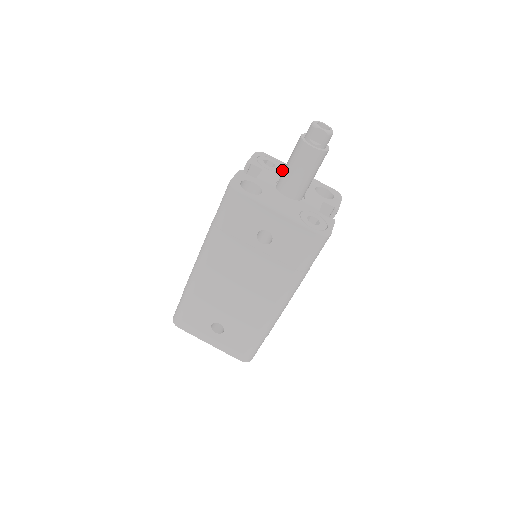
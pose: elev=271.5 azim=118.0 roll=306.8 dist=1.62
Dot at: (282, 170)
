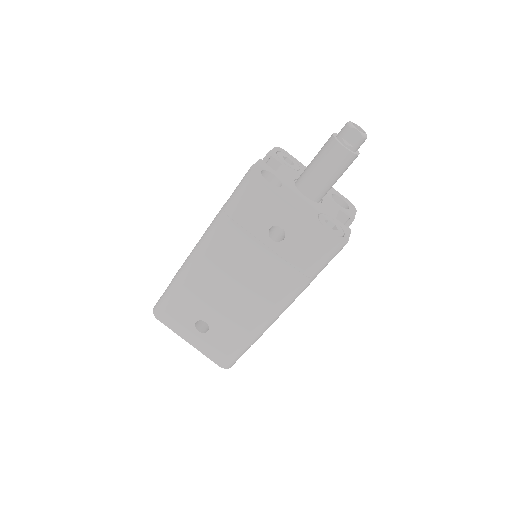
Dot at: (300, 170)
